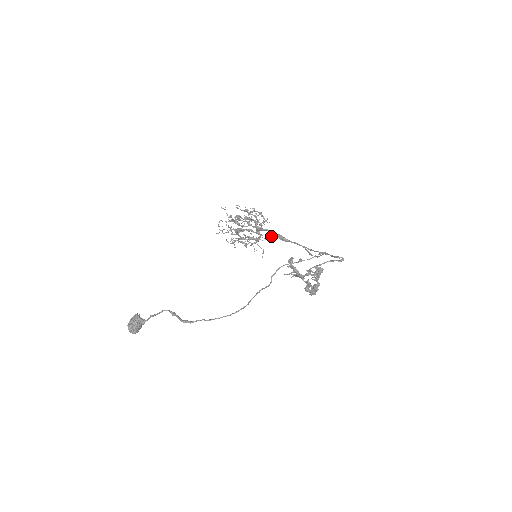
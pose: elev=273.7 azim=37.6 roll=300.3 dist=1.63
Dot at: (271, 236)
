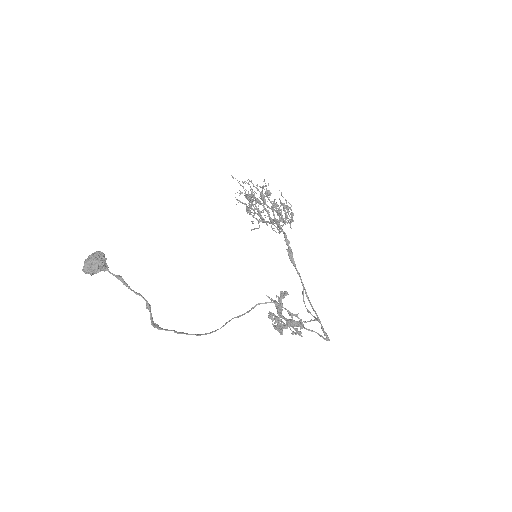
Dot at: (279, 231)
